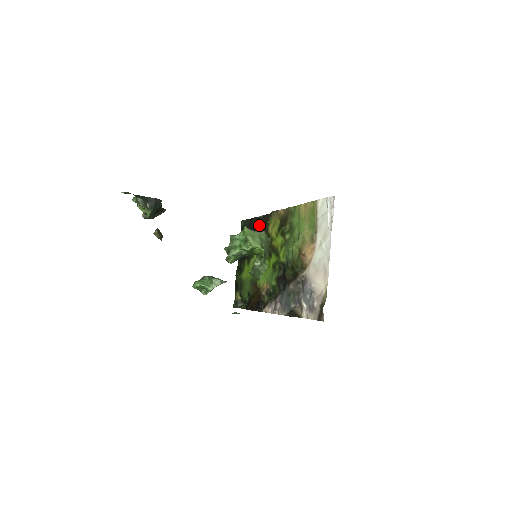
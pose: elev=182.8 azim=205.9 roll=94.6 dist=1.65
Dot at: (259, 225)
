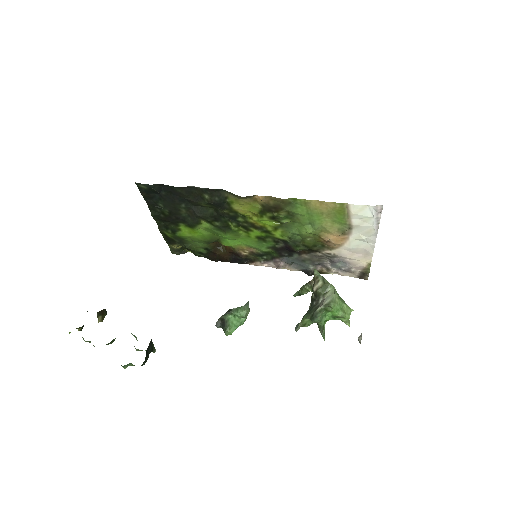
Dot at: (199, 198)
